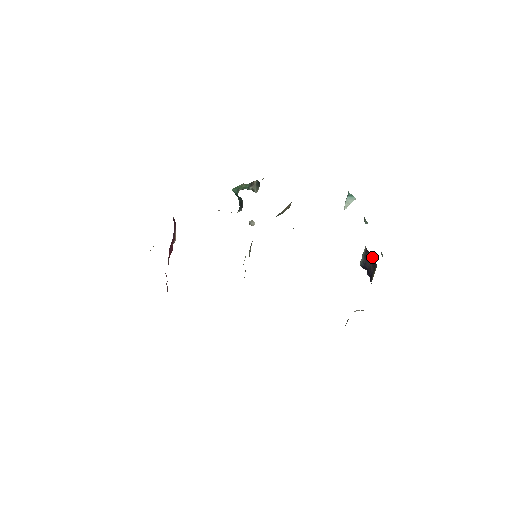
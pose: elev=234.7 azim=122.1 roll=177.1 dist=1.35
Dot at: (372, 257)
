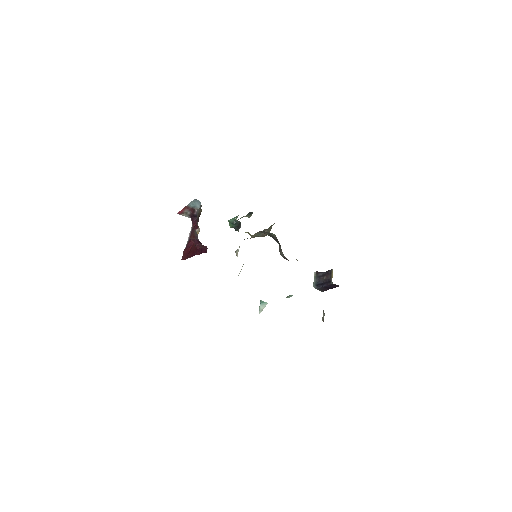
Dot at: (323, 273)
